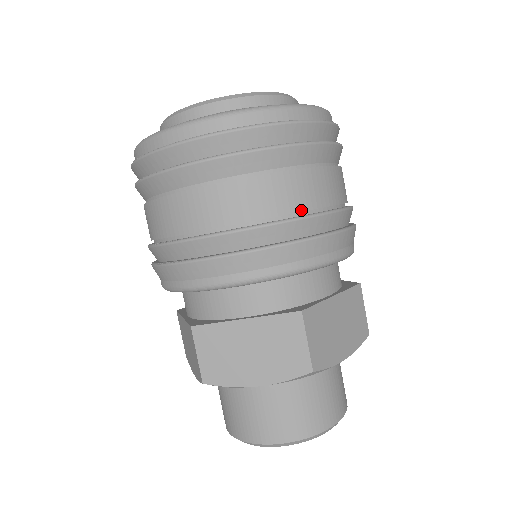
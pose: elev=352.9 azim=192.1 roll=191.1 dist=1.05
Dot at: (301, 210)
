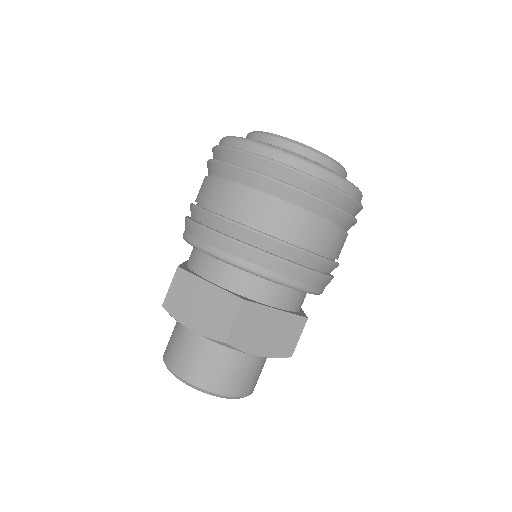
Dot at: (284, 236)
